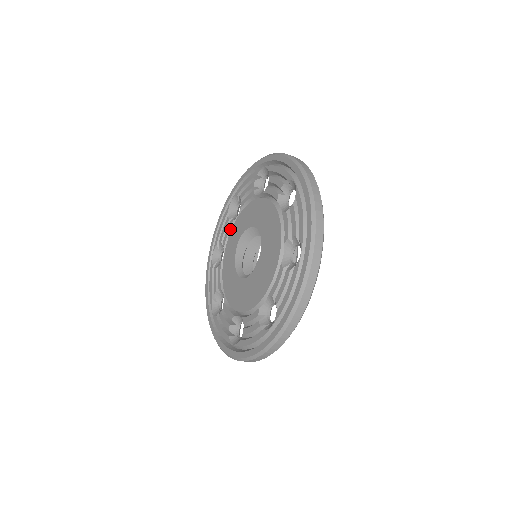
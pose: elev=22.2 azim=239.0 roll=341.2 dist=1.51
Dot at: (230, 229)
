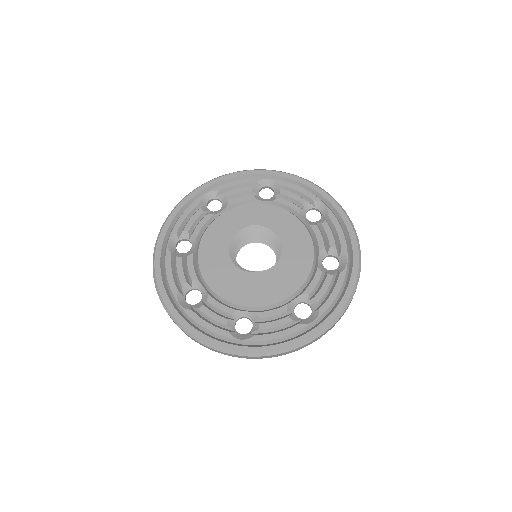
Dot at: (247, 200)
